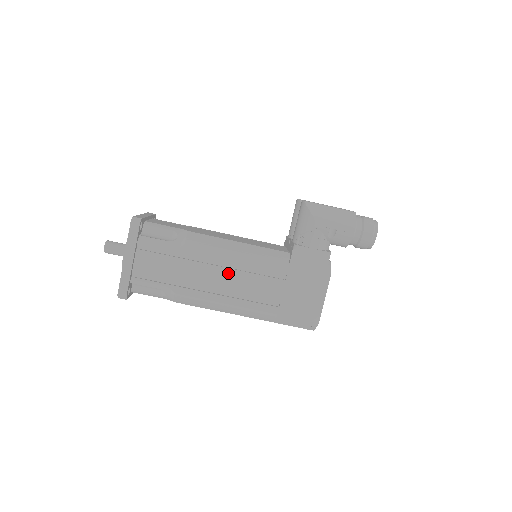
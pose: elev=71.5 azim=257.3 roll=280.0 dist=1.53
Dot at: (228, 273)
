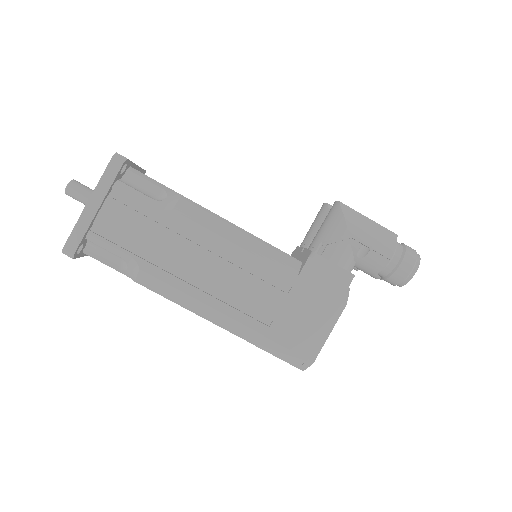
Dot at: (217, 263)
